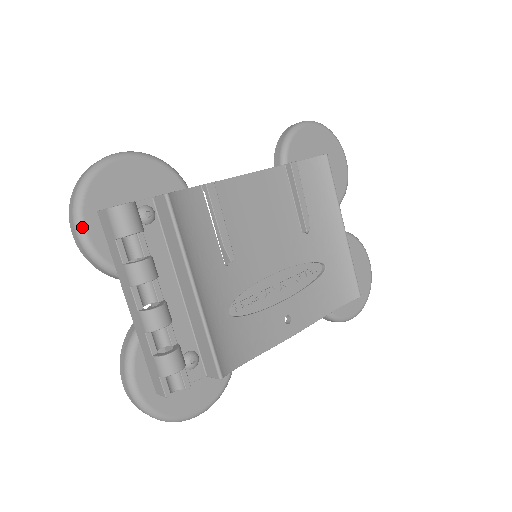
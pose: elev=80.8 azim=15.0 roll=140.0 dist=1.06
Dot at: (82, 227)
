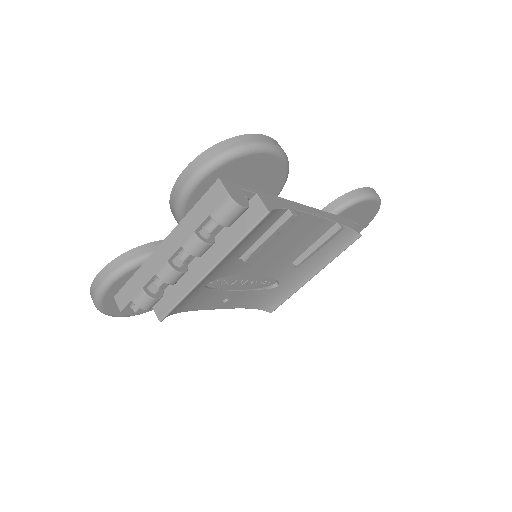
Dot at: (199, 181)
